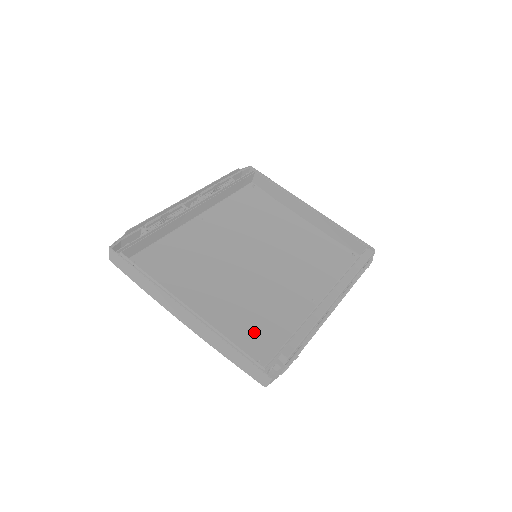
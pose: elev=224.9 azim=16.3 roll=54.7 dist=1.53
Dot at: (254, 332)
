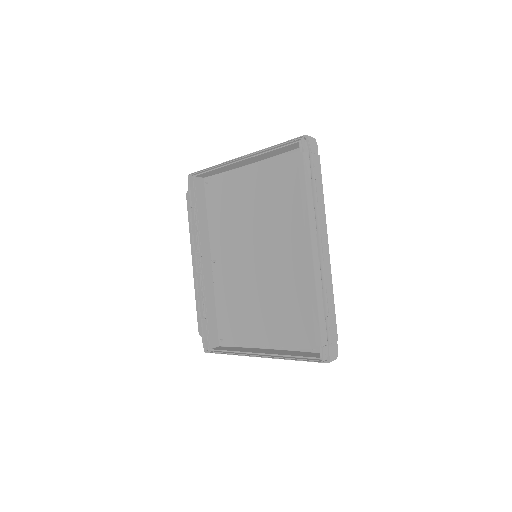
Dot at: (302, 323)
